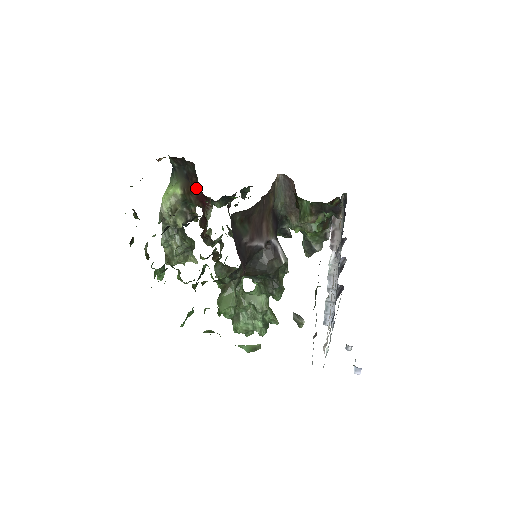
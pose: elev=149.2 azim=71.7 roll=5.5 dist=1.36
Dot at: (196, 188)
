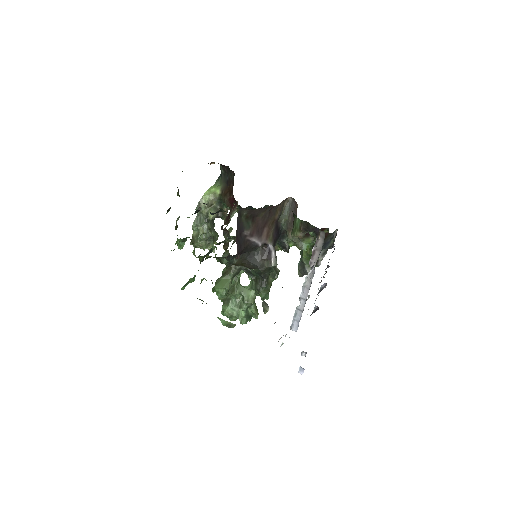
Dot at: (231, 192)
